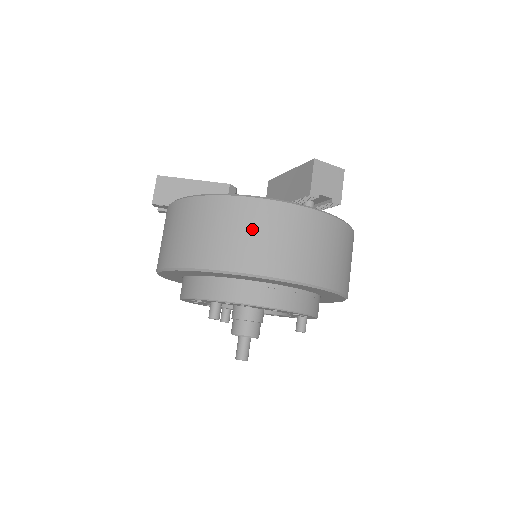
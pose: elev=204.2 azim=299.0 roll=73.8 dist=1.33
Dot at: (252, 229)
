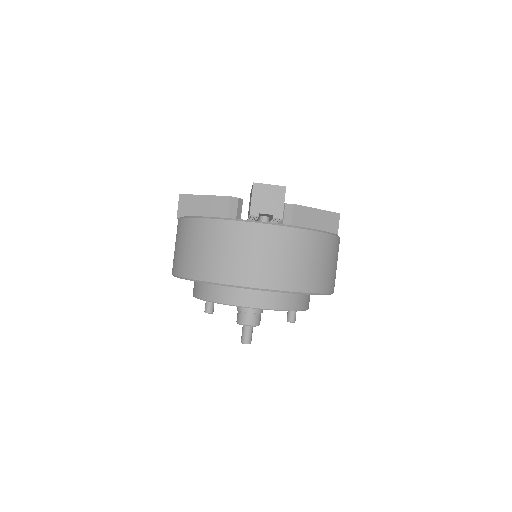
Dot at: (212, 245)
